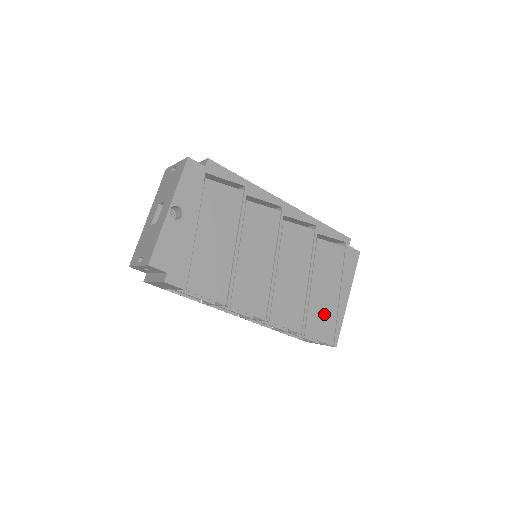
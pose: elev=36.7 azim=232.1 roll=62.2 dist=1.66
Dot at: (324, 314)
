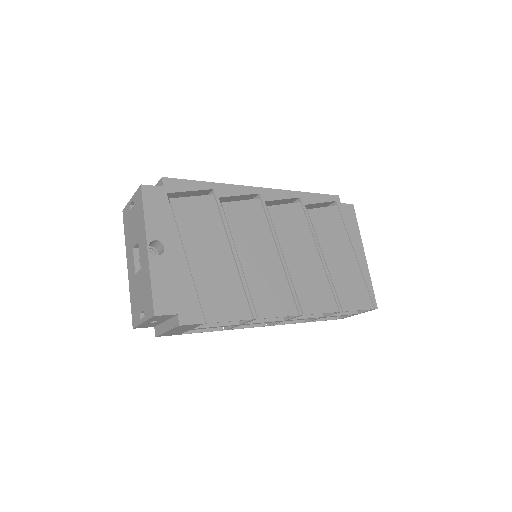
Dot at: (350, 281)
